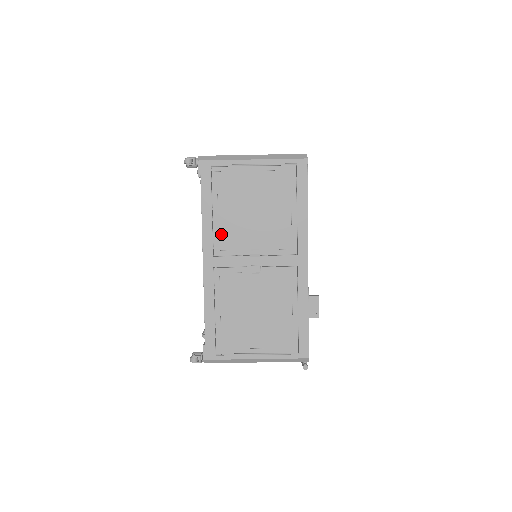
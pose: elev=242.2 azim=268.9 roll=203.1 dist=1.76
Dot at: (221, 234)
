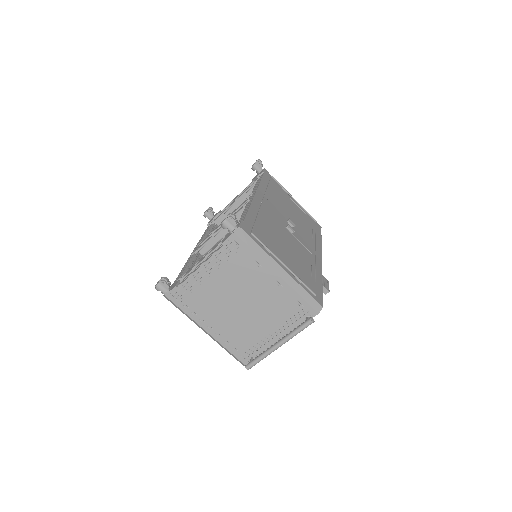
Dot at: (270, 198)
